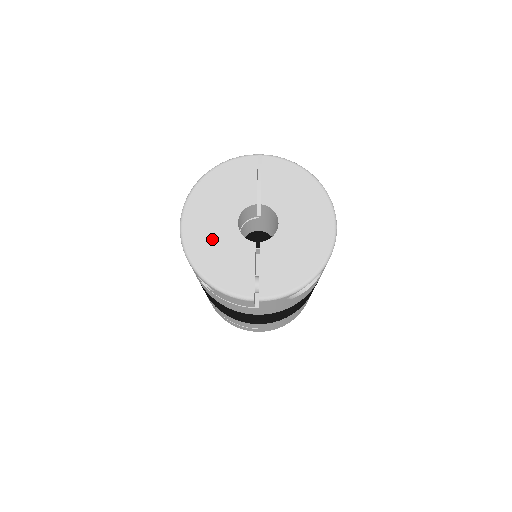
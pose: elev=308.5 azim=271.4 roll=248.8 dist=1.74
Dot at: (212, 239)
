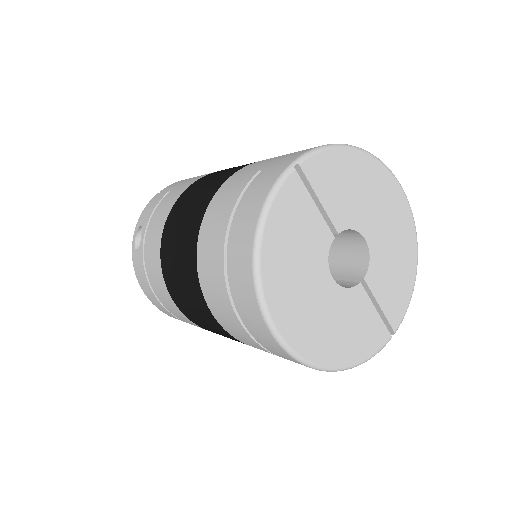
Dot at: (324, 323)
